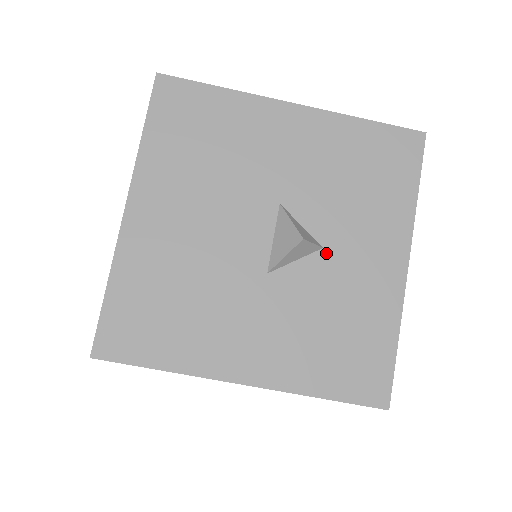
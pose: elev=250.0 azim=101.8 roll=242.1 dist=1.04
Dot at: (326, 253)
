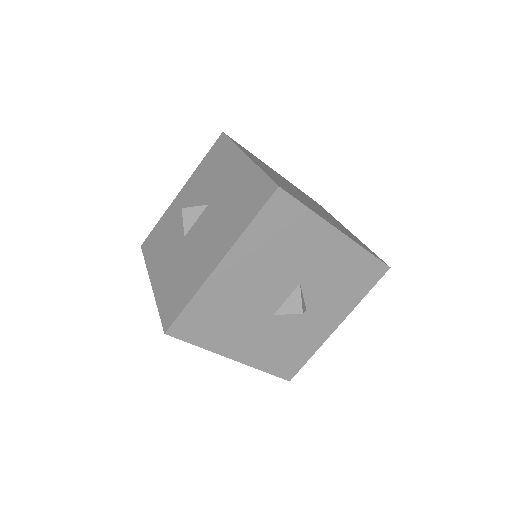
Dot at: (306, 312)
